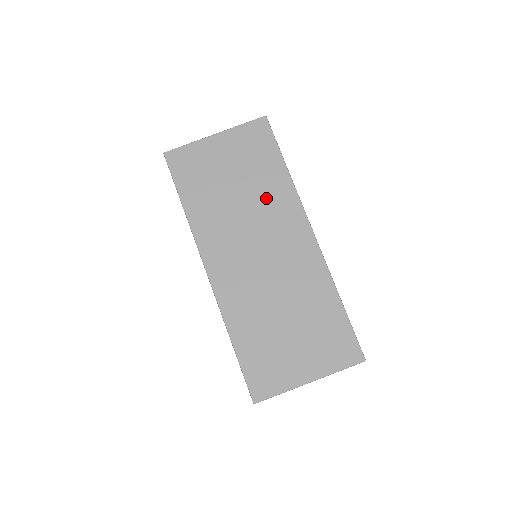
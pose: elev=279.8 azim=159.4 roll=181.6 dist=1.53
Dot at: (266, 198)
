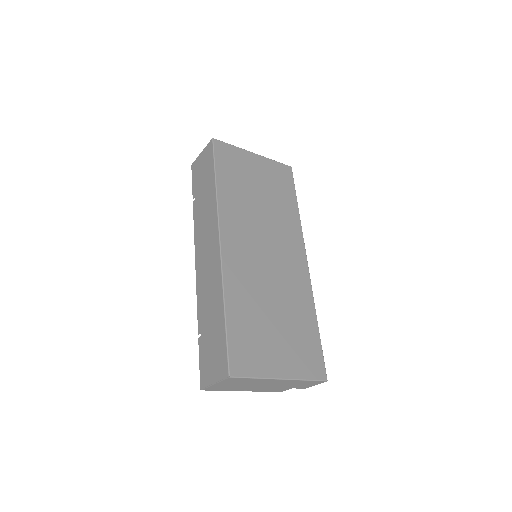
Dot at: (280, 217)
